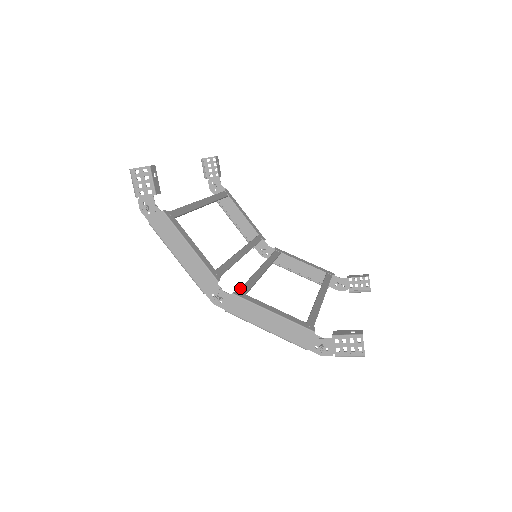
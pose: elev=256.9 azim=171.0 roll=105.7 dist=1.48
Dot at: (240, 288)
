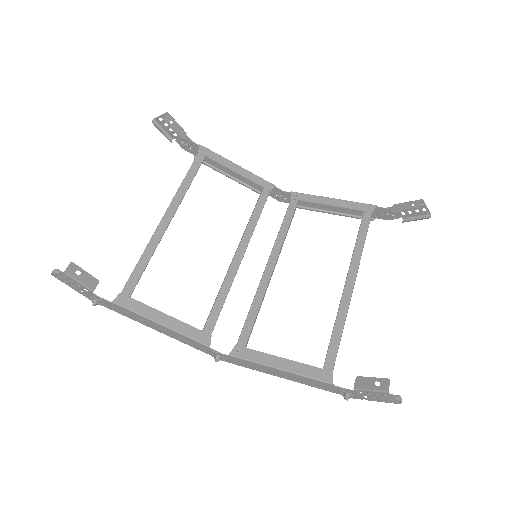
Dot at: occluded
